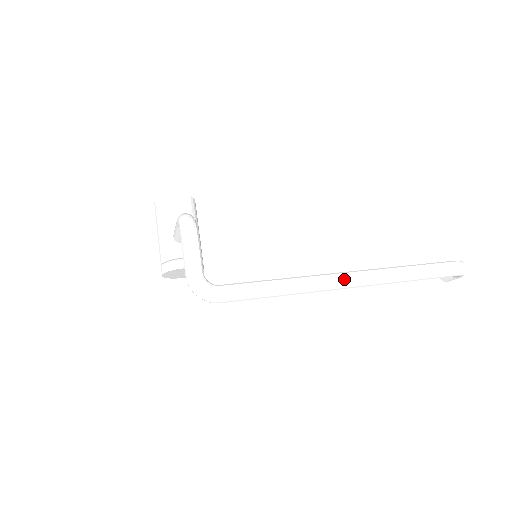
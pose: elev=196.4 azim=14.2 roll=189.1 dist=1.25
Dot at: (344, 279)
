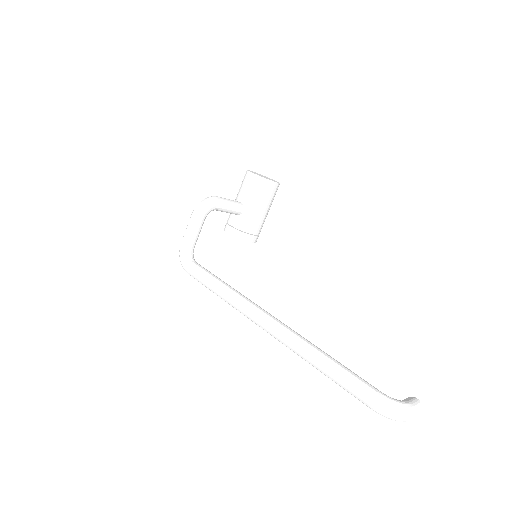
Dot at: (260, 321)
